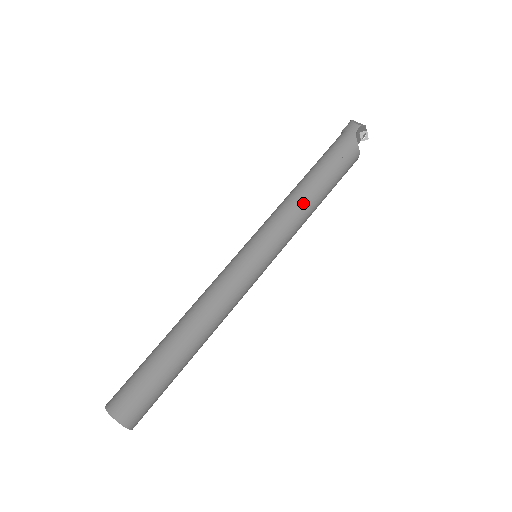
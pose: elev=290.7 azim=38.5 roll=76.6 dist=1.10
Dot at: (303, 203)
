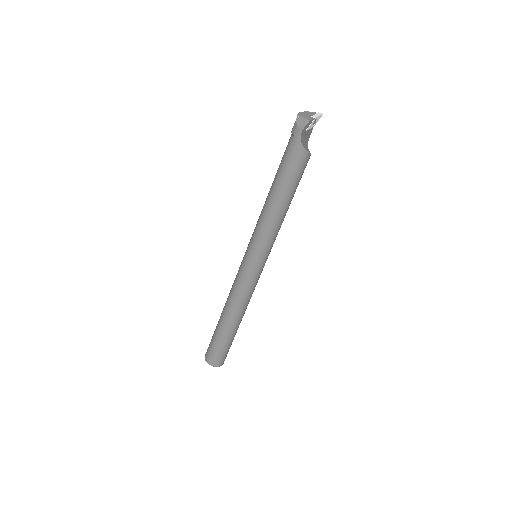
Dot at: (274, 216)
